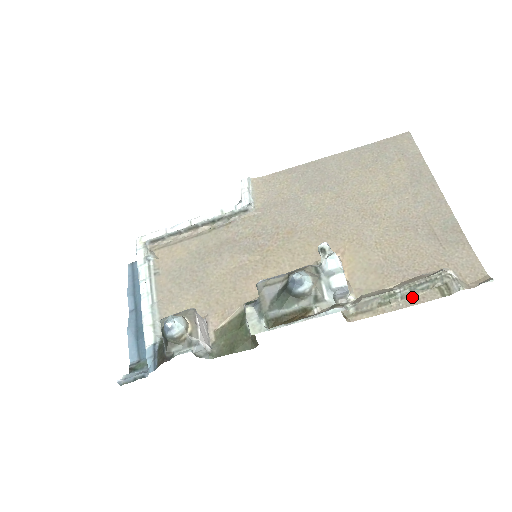
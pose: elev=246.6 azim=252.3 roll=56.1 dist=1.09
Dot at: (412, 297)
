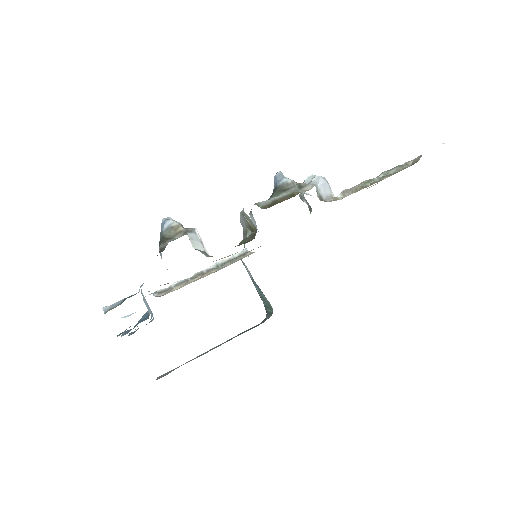
Dot at: (388, 176)
